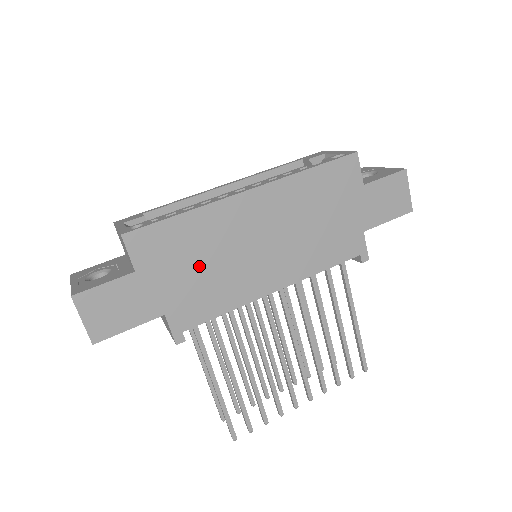
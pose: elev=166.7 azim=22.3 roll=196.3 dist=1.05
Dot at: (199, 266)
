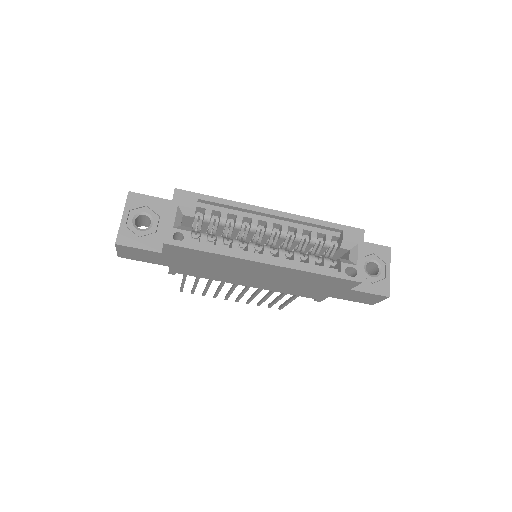
Dot at: (205, 266)
